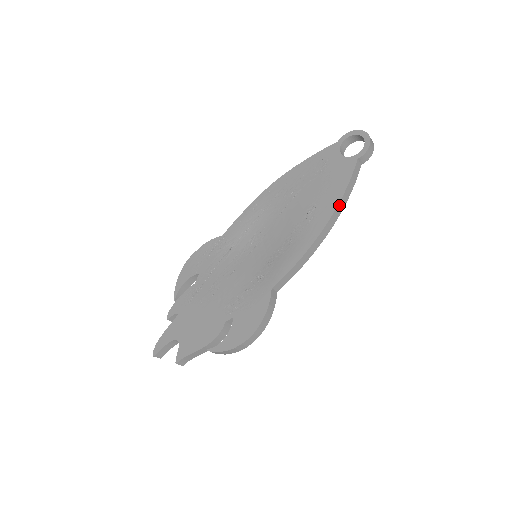
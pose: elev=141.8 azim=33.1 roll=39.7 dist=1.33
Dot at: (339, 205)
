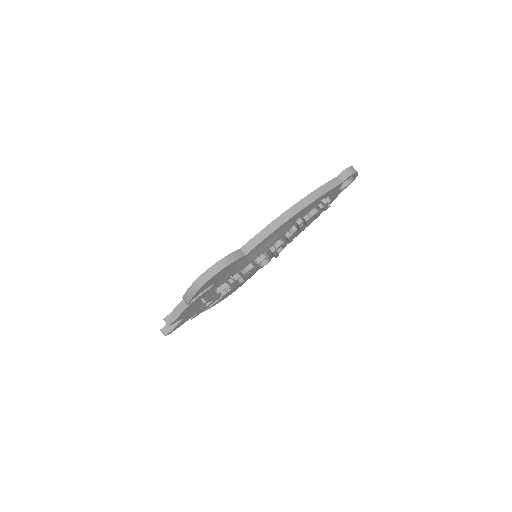
Dot at: (309, 196)
